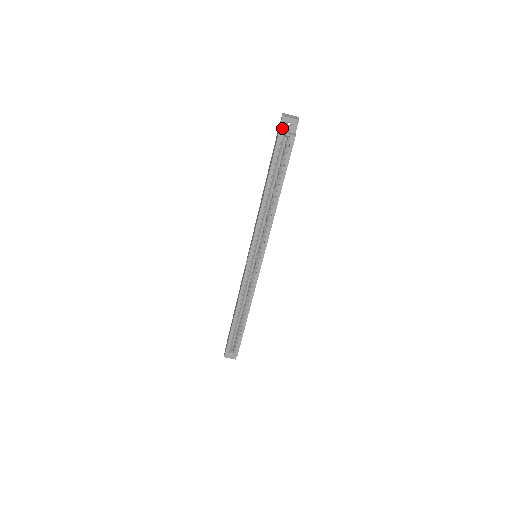
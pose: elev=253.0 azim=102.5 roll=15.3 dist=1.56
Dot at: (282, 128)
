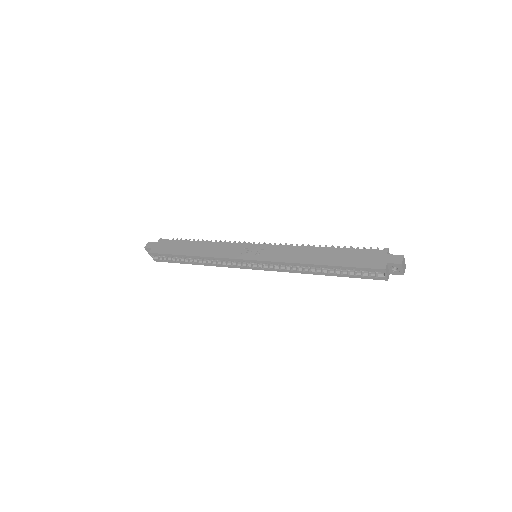
Dot at: (390, 265)
